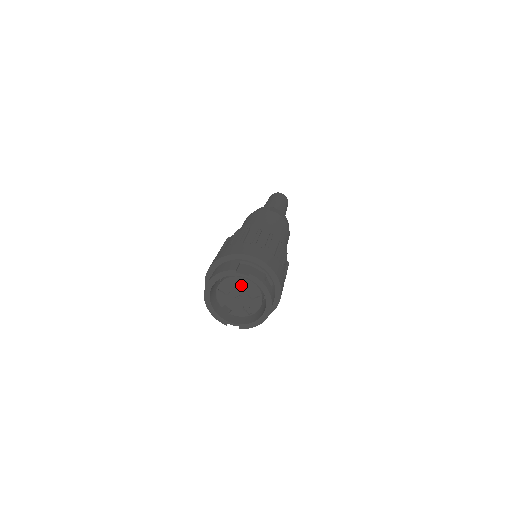
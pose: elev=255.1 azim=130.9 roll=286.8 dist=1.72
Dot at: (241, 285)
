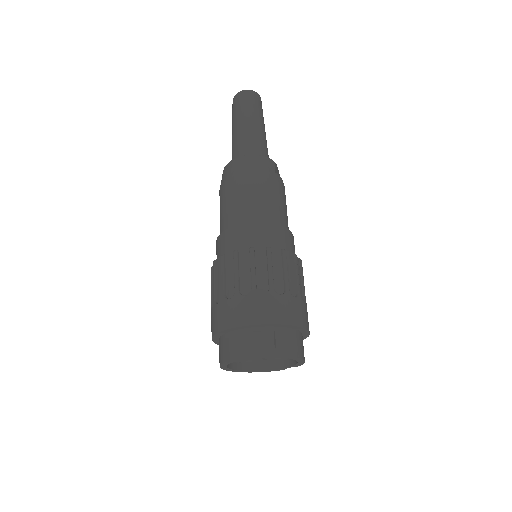
Dot at: occluded
